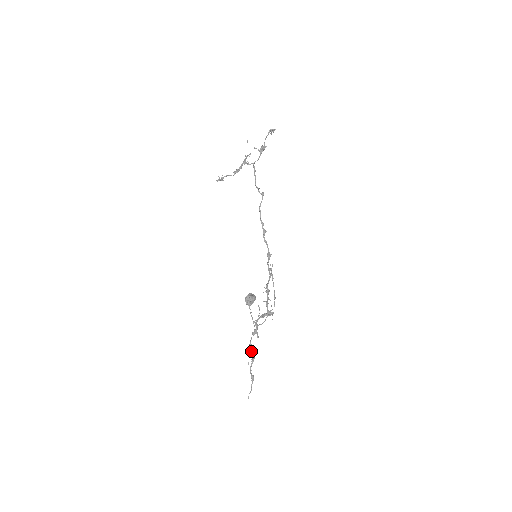
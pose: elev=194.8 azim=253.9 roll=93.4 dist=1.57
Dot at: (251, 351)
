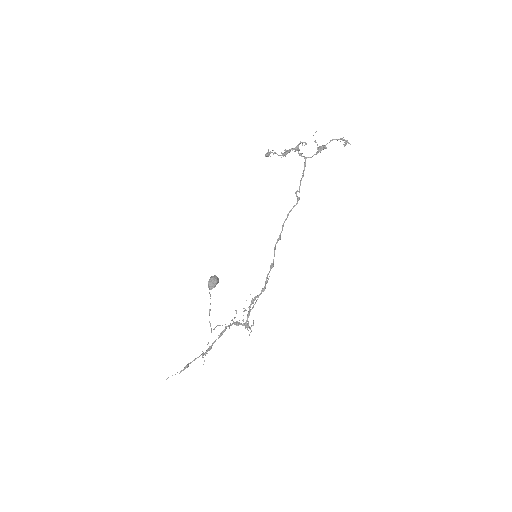
Dot at: occluded
